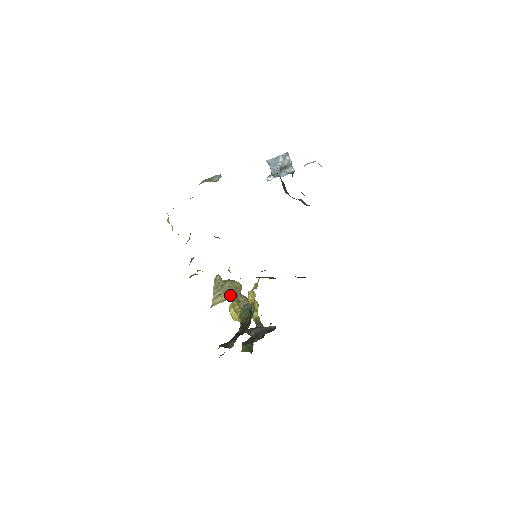
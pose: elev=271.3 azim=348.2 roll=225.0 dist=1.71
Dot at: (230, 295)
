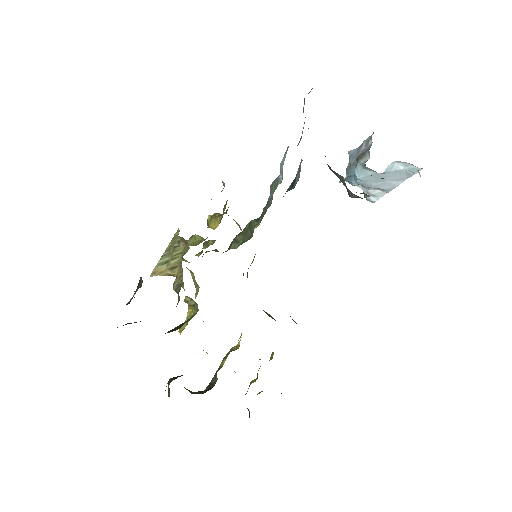
Dot at: (176, 267)
